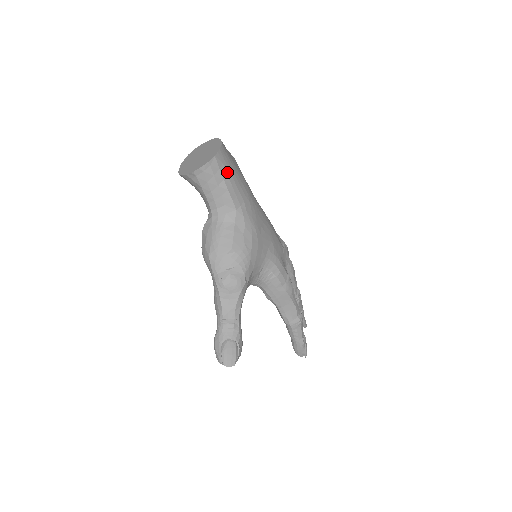
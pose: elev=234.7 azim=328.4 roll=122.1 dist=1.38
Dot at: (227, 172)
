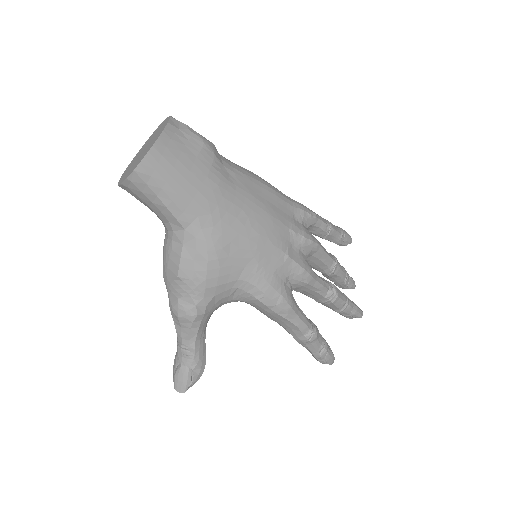
Dot at: (161, 185)
